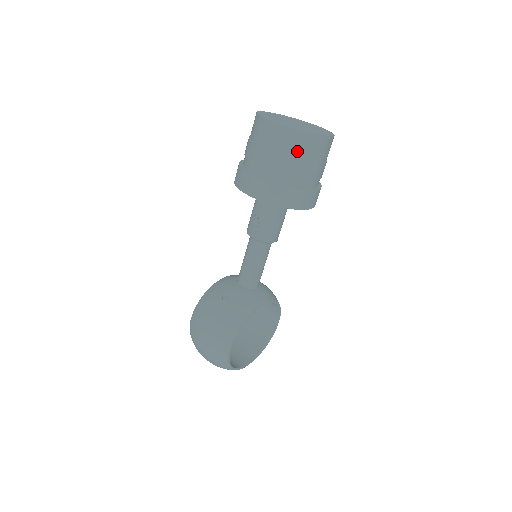
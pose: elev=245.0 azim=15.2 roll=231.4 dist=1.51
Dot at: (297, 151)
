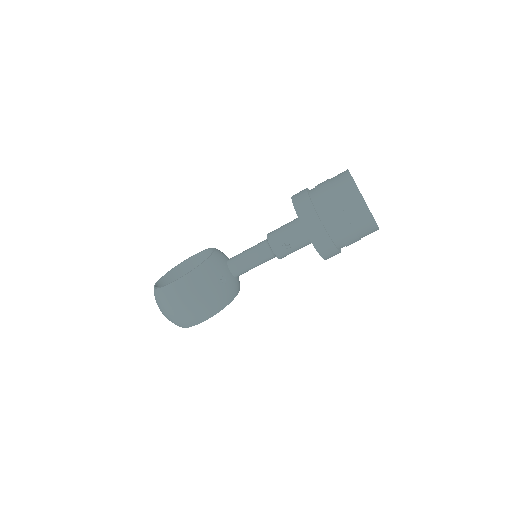
Dot at: (363, 233)
